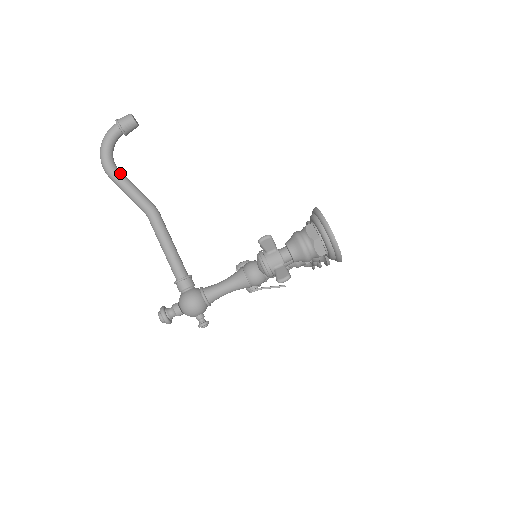
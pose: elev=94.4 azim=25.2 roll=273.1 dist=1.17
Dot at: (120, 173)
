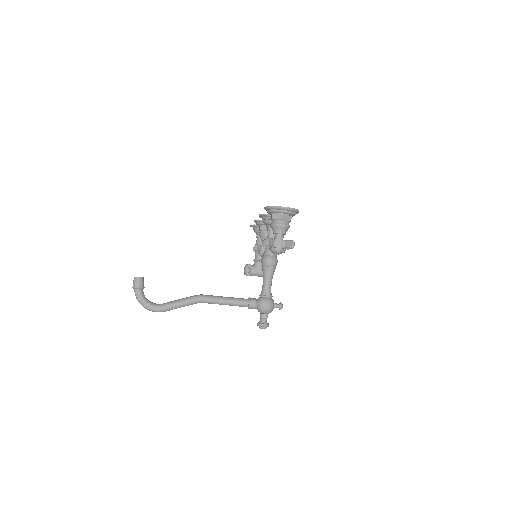
Dot at: (166, 304)
